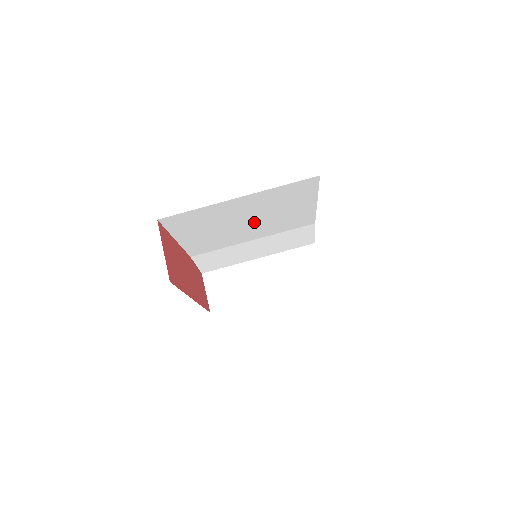
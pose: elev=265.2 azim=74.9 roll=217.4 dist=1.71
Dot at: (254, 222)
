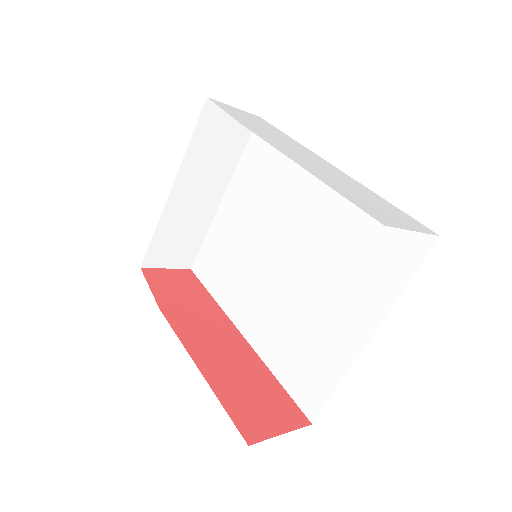
Dot at: occluded
